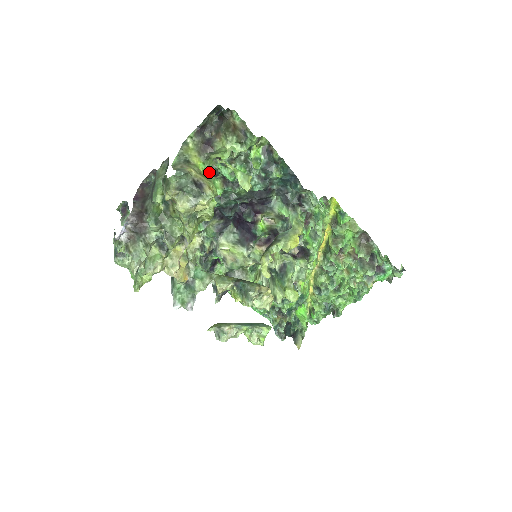
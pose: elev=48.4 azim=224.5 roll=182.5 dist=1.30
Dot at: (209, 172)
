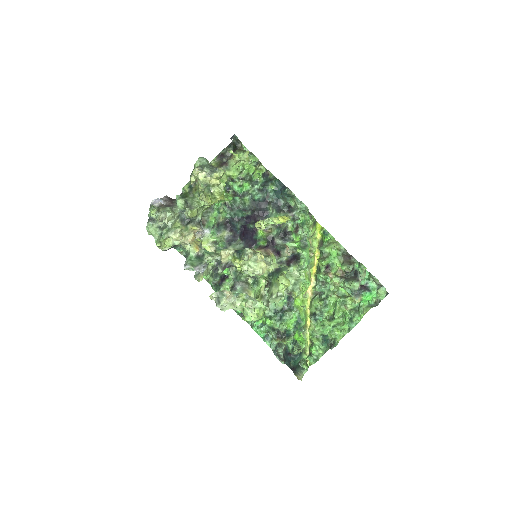
Dot at: occluded
